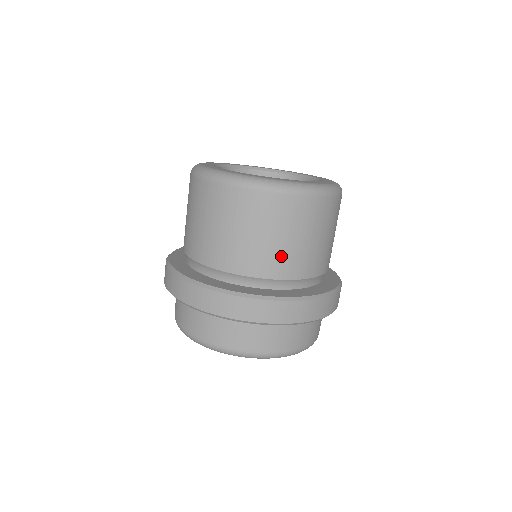
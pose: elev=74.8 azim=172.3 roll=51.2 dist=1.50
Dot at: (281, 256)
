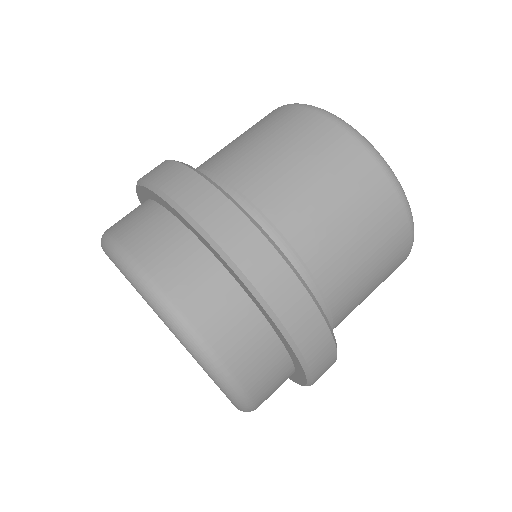
Dot at: (307, 208)
